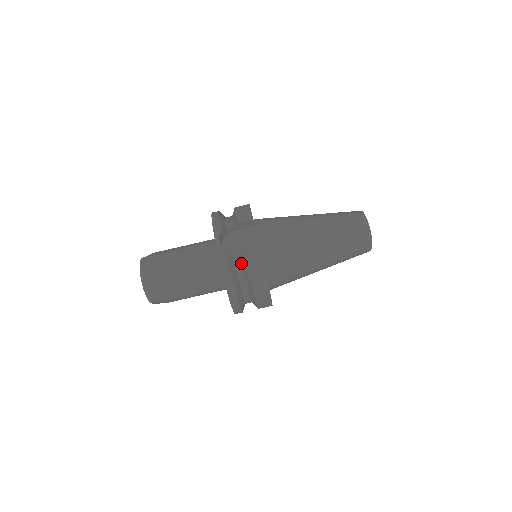
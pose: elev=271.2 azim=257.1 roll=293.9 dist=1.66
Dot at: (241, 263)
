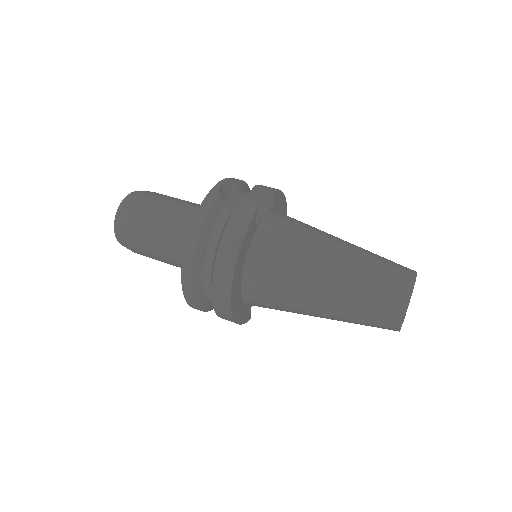
Dot at: (226, 220)
